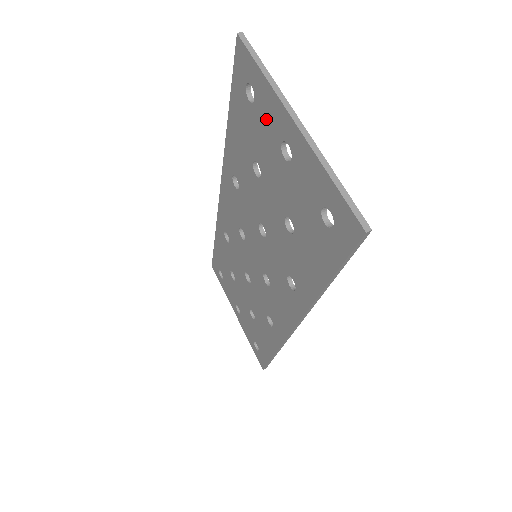
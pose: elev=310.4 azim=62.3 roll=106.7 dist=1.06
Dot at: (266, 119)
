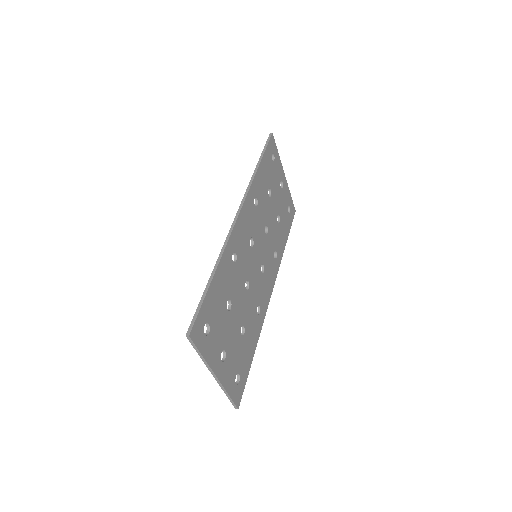
Dot at: occluded
